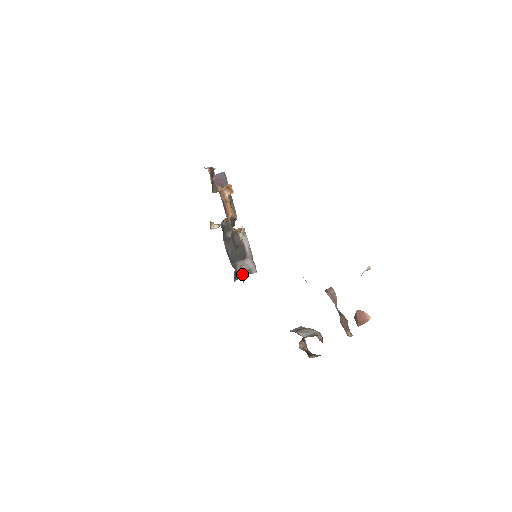
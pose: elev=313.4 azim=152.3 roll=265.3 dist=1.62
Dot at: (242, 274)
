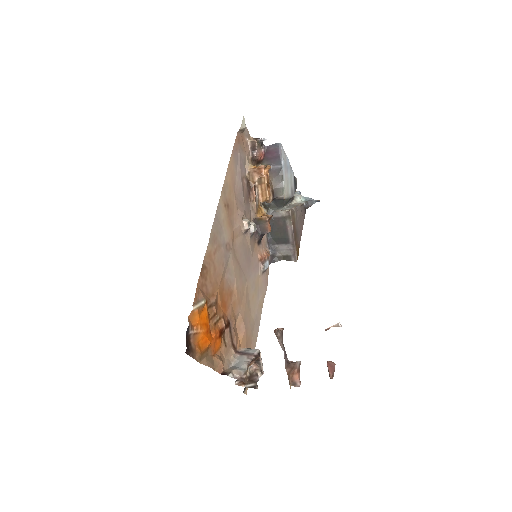
Dot at: (281, 258)
